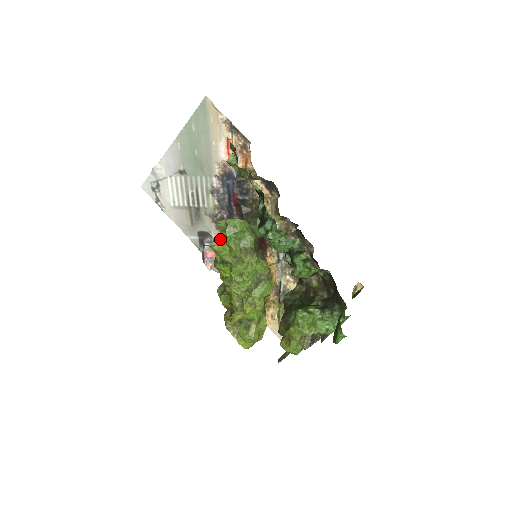
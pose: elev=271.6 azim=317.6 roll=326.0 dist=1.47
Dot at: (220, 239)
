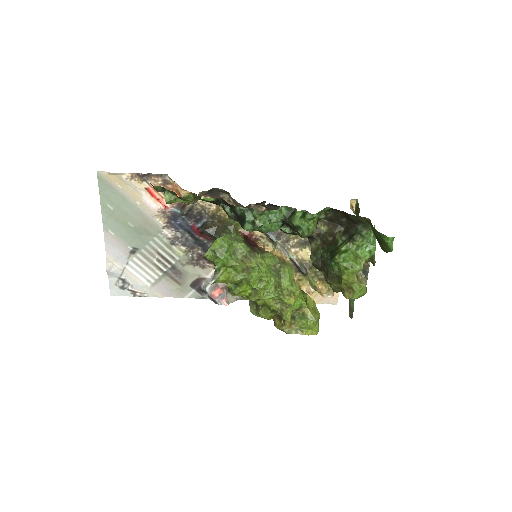
Dot at: (219, 268)
